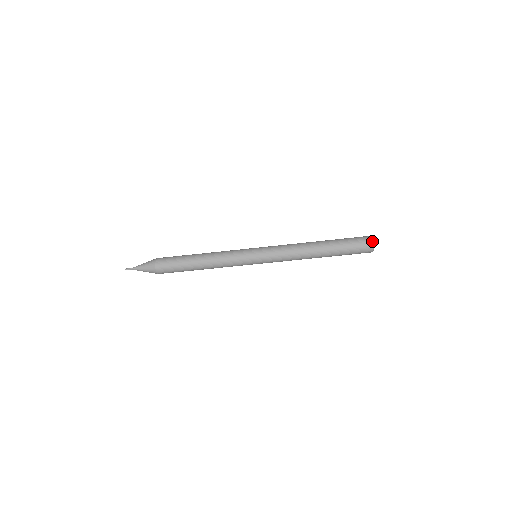
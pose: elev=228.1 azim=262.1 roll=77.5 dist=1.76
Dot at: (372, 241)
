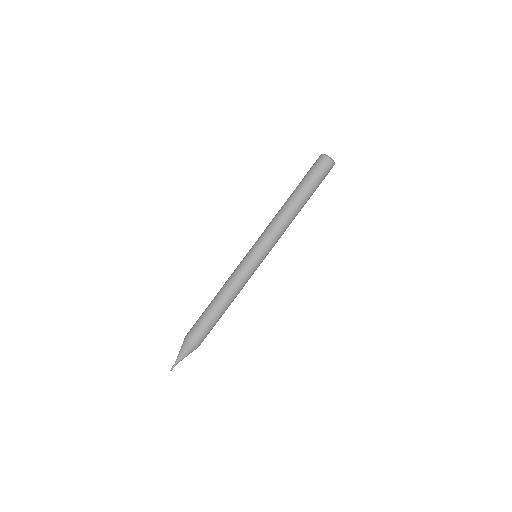
Dot at: (328, 157)
